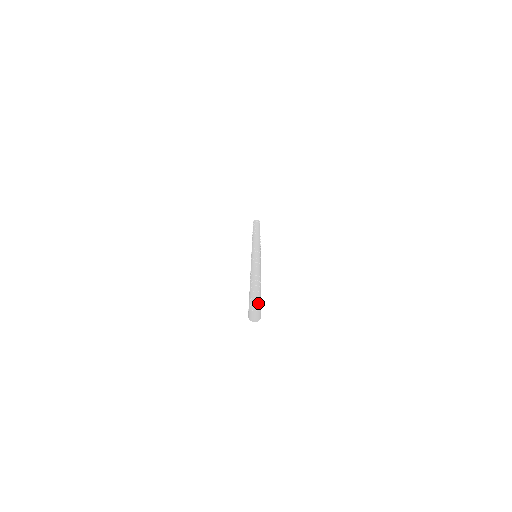
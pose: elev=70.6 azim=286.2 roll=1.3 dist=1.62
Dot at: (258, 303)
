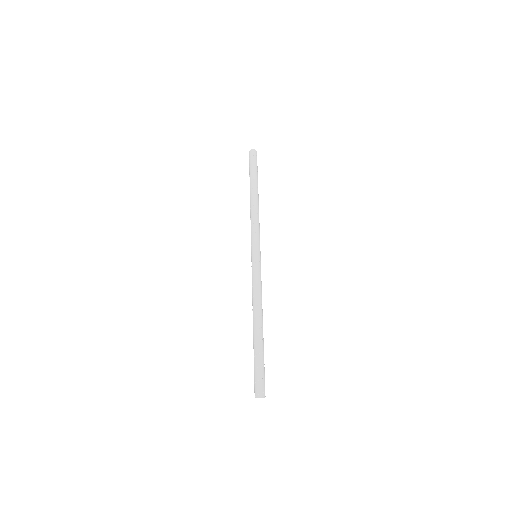
Dot at: (258, 380)
